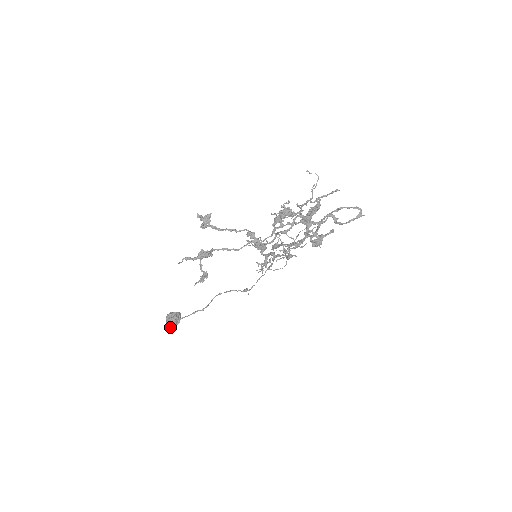
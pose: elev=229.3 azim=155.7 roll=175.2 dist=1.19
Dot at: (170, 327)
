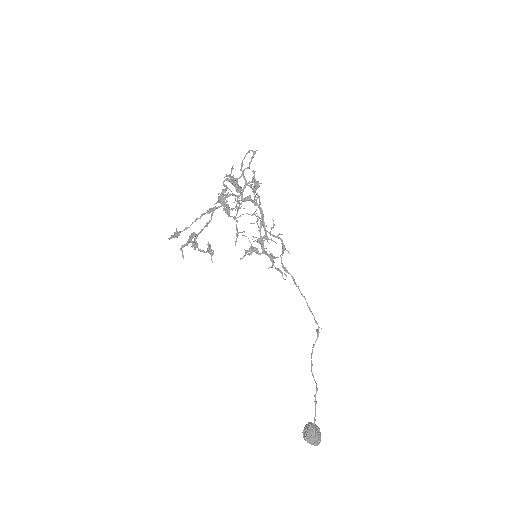
Dot at: (317, 441)
